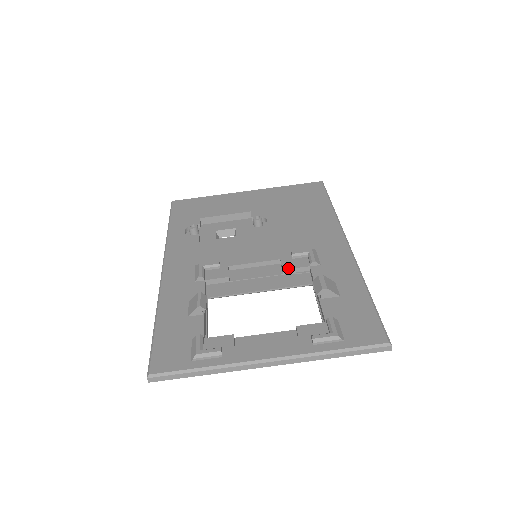
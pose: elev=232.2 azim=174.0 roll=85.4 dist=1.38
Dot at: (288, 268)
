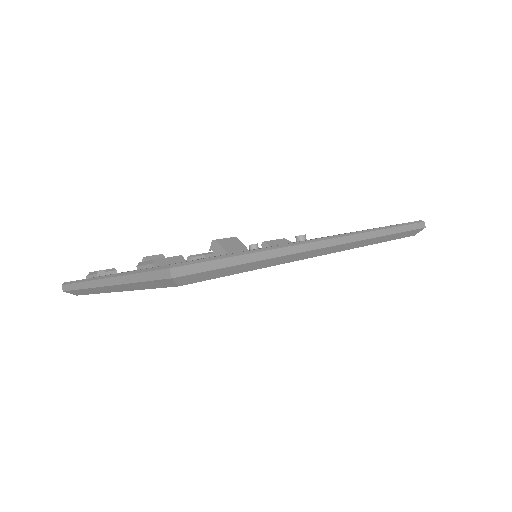
Dot at: occluded
